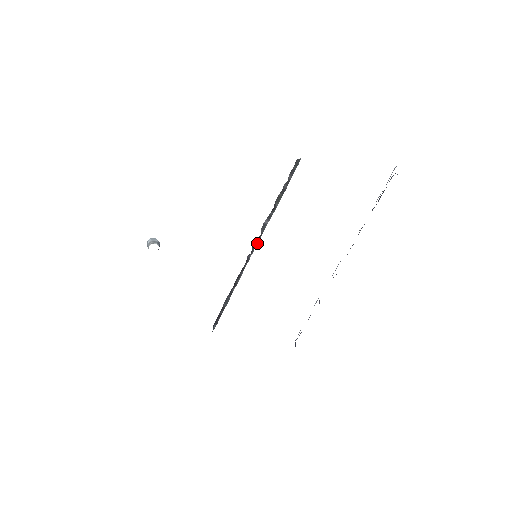
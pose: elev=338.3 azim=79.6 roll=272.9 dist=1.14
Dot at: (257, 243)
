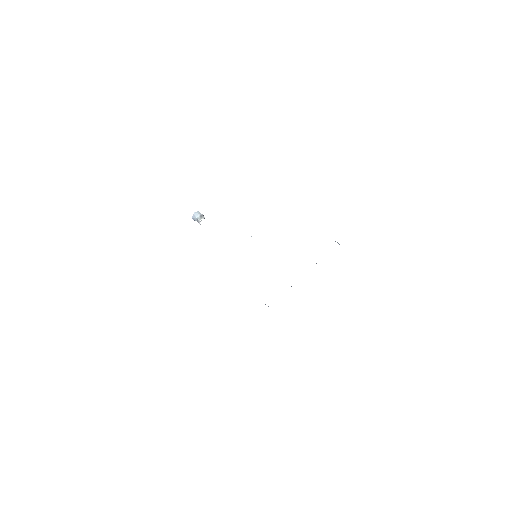
Dot at: occluded
